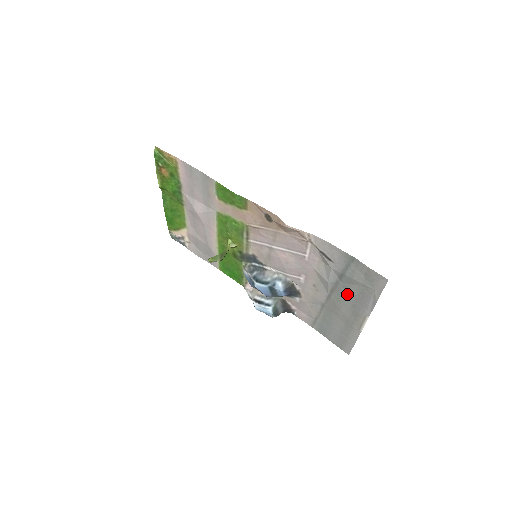
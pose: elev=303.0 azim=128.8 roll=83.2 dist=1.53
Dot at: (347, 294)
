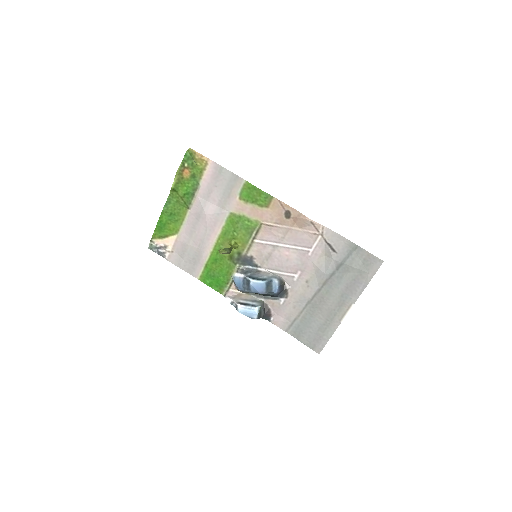
Dot at: (339, 284)
